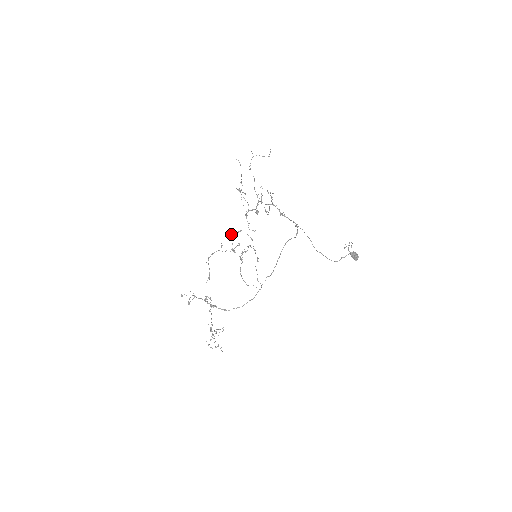
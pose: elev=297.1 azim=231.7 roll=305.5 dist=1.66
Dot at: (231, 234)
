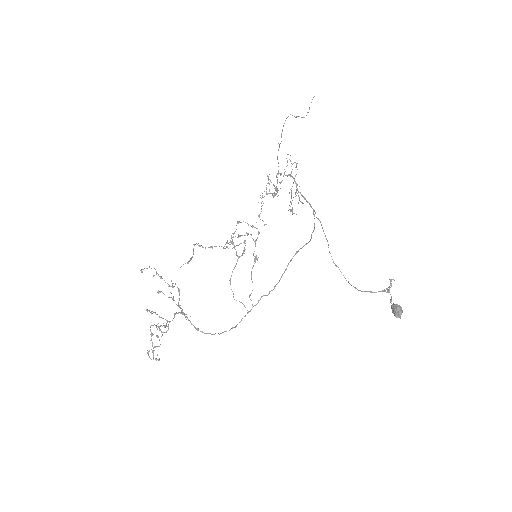
Dot at: (238, 221)
